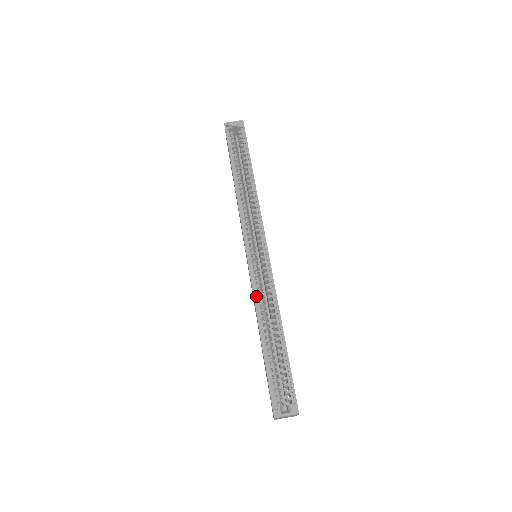
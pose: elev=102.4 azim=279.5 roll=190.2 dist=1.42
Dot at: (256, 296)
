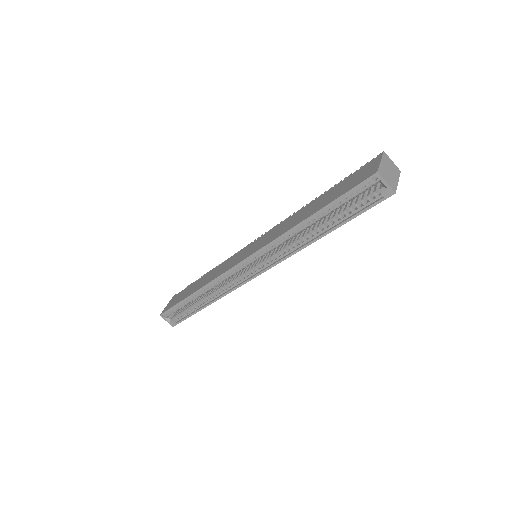
Dot at: (216, 280)
